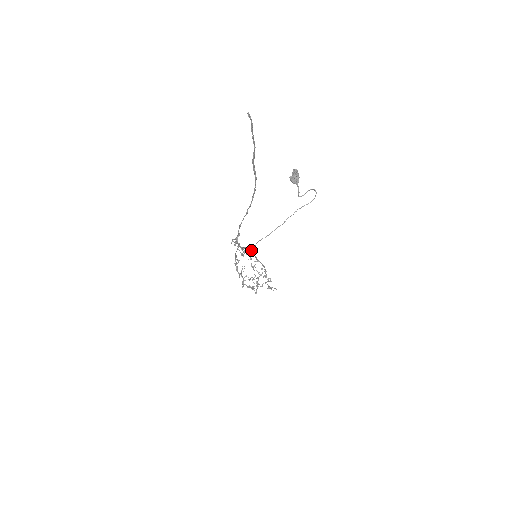
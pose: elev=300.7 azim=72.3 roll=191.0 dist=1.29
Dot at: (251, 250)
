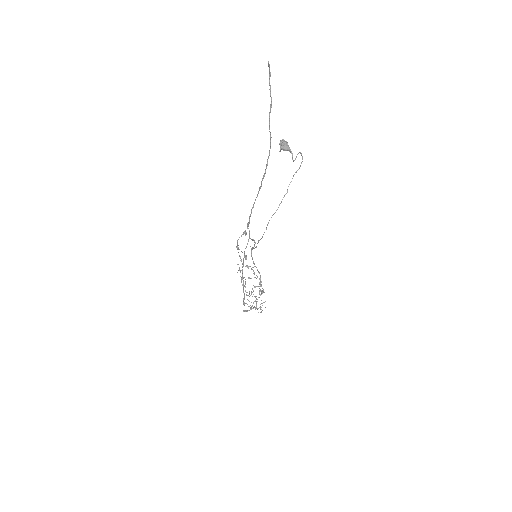
Dot at: (253, 248)
